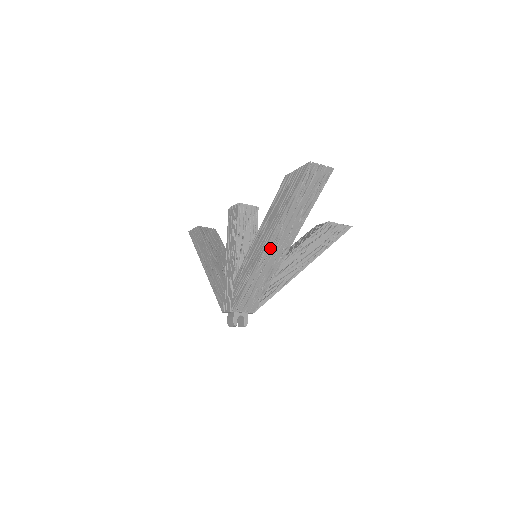
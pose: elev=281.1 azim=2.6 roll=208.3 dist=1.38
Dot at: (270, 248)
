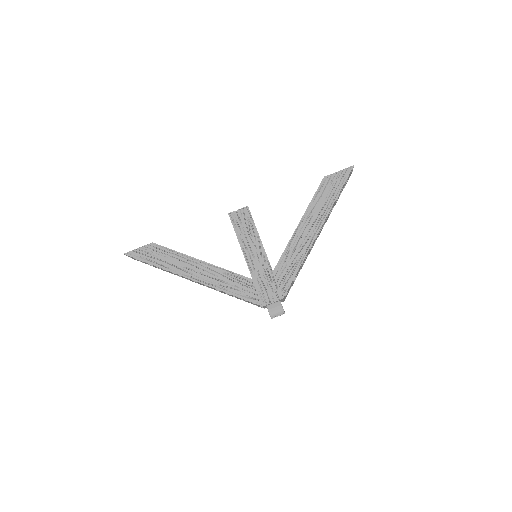
Dot at: (318, 233)
